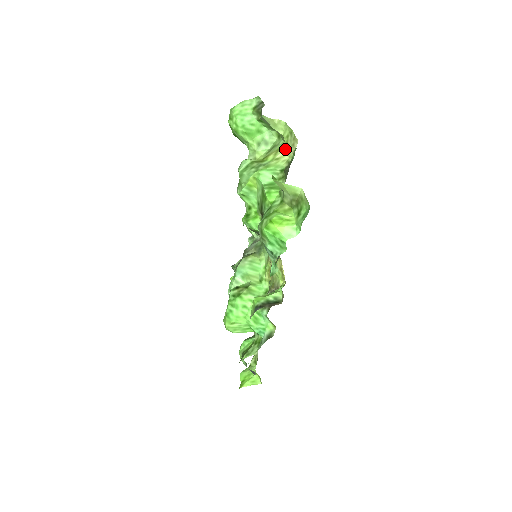
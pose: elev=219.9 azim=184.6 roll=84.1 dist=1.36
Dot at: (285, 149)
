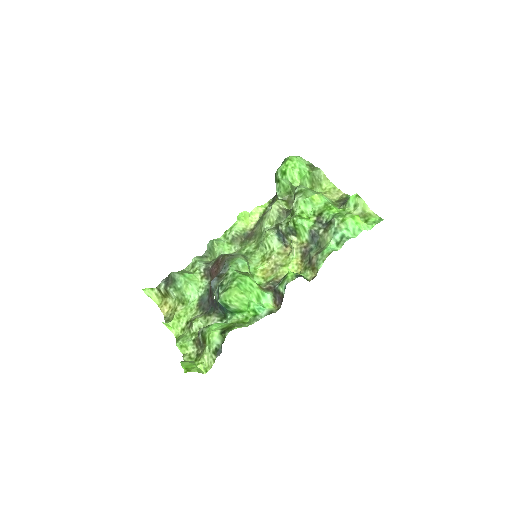
Dot at: (329, 194)
